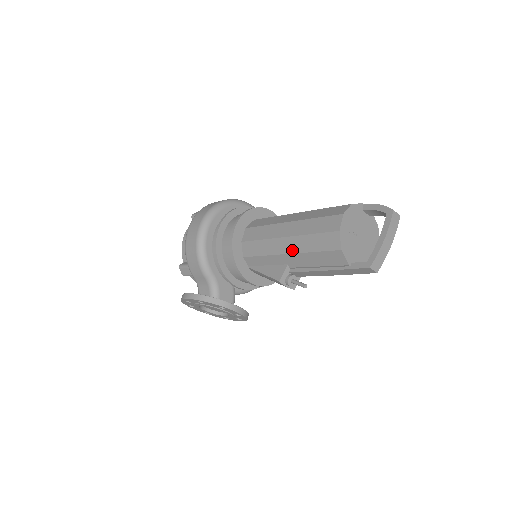
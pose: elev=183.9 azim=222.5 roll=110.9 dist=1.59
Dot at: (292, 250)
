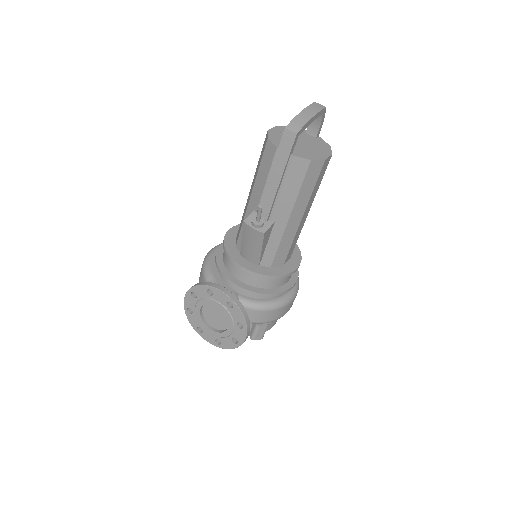
Dot at: (252, 189)
